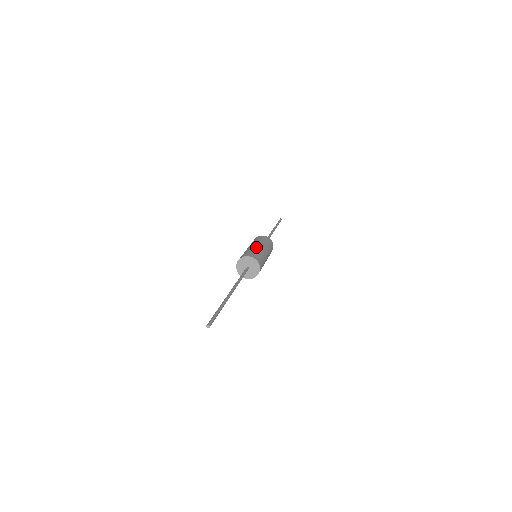
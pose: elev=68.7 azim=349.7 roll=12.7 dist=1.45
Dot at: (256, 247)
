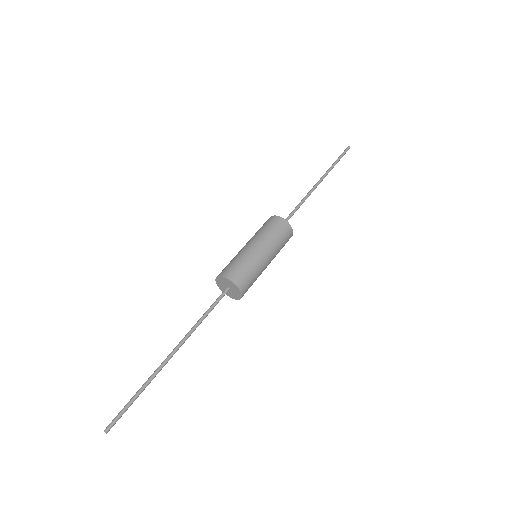
Dot at: (239, 252)
